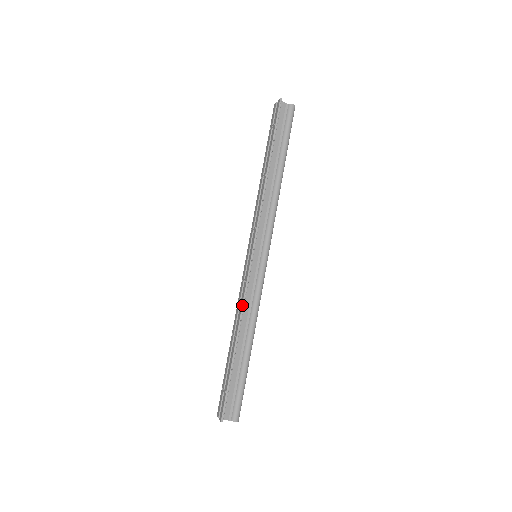
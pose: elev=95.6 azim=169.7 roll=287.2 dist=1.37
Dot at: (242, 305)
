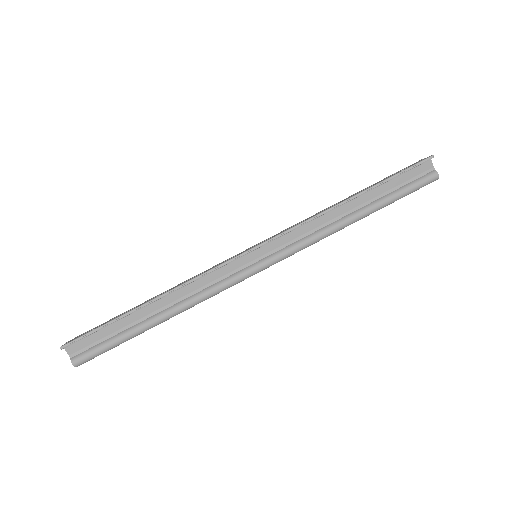
Dot at: (194, 278)
